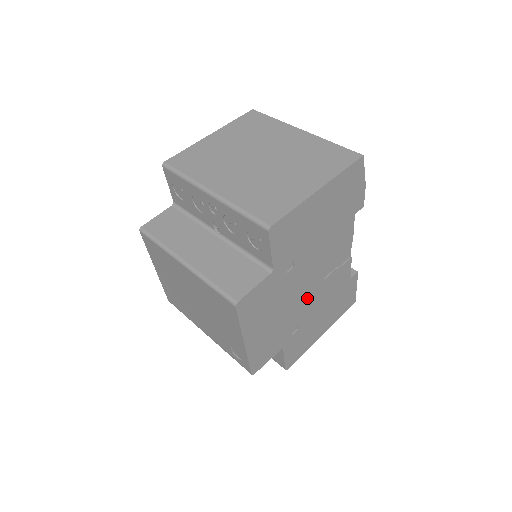
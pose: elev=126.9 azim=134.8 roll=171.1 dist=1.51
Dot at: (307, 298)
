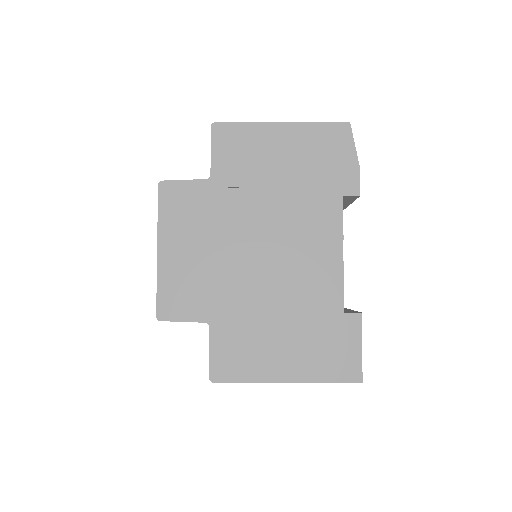
Dot at: (258, 270)
